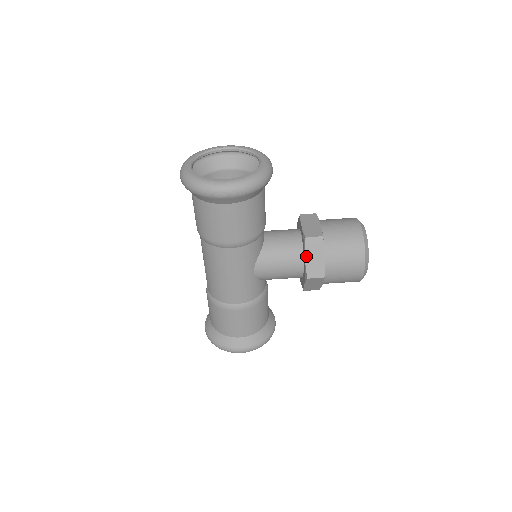
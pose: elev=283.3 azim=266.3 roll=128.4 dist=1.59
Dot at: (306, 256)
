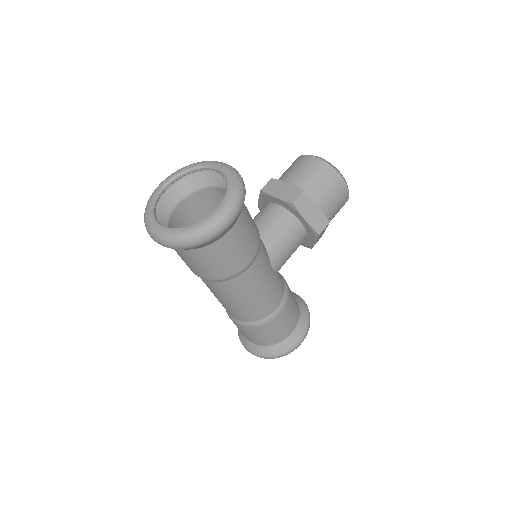
Dot at: (305, 218)
